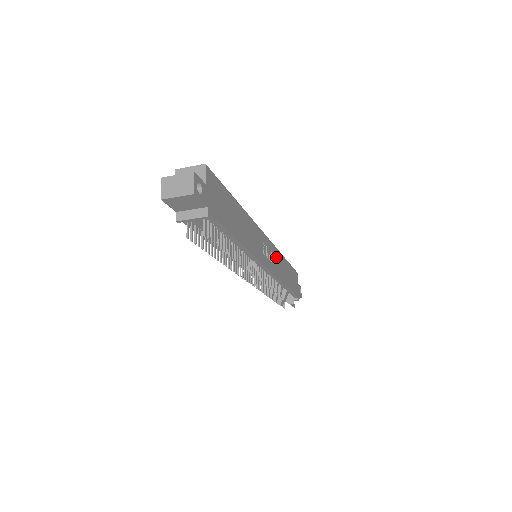
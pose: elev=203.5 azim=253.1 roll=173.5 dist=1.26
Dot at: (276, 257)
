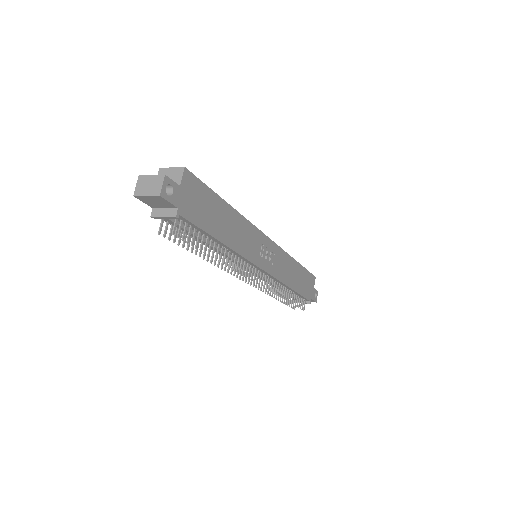
Dot at: (281, 259)
